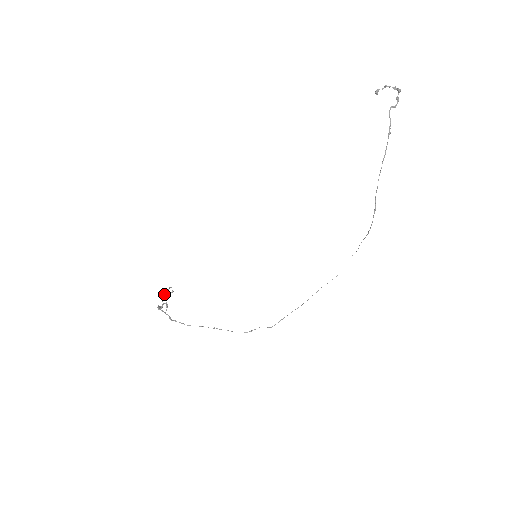
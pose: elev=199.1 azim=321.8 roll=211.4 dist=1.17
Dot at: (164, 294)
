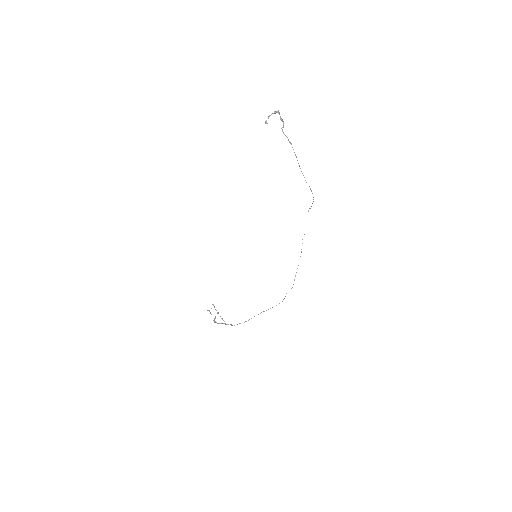
Dot at: (209, 310)
